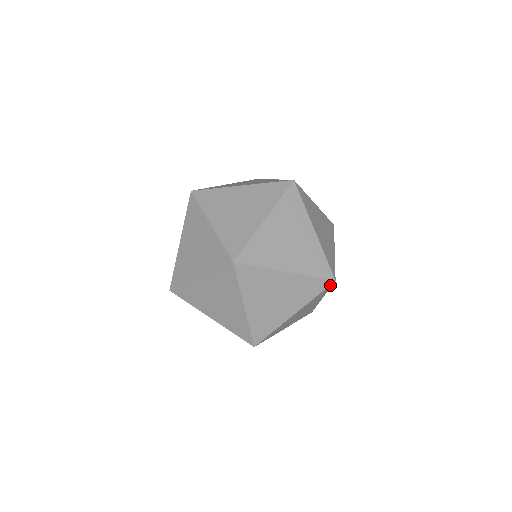
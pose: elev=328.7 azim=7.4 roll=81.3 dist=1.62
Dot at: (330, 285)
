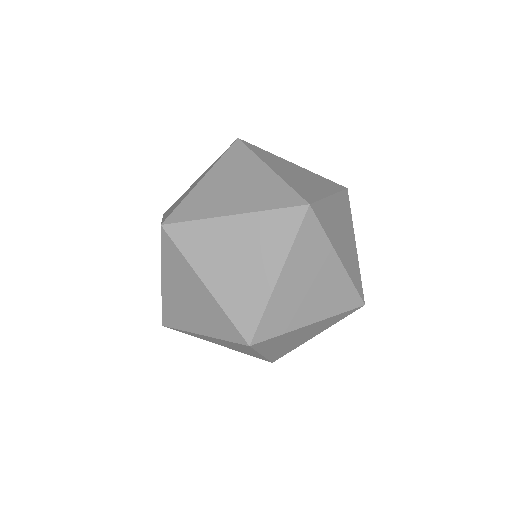
Dot at: occluded
